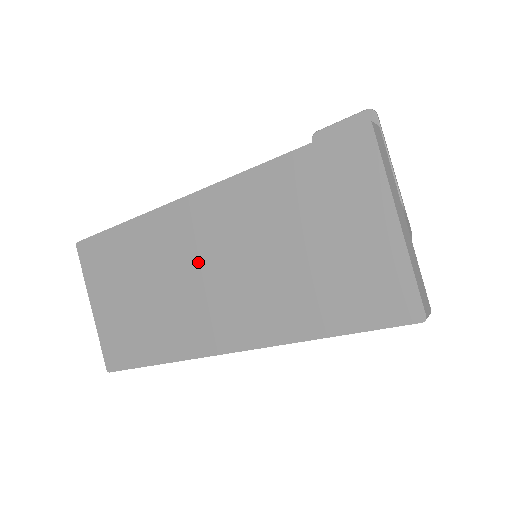
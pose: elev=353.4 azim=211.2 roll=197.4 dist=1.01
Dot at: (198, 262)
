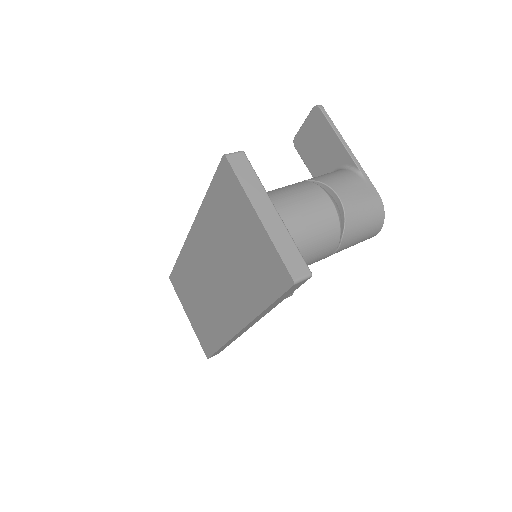
Dot at: (207, 274)
